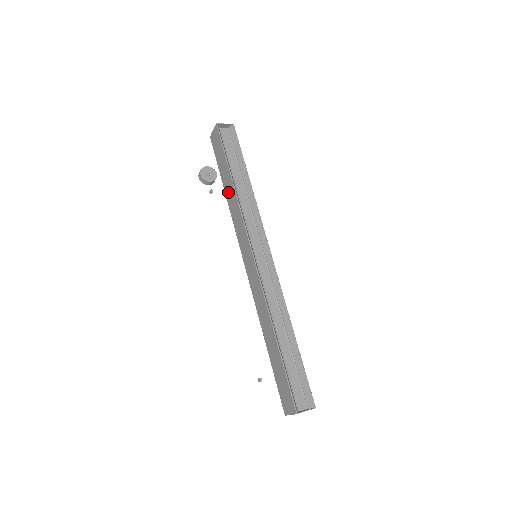
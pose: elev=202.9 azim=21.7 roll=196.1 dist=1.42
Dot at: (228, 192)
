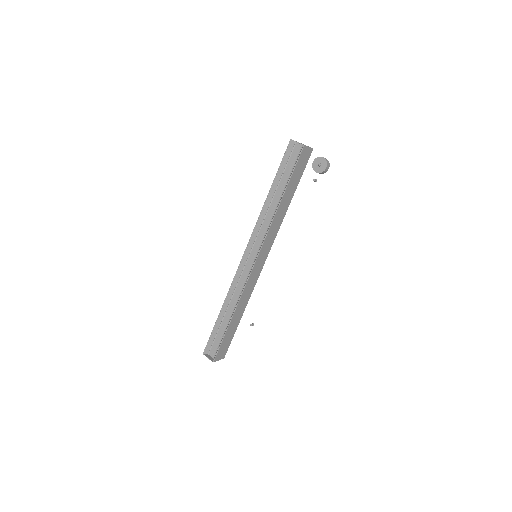
Dot at: occluded
